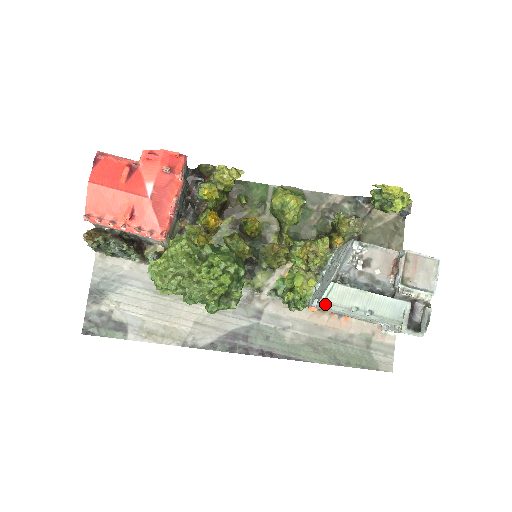
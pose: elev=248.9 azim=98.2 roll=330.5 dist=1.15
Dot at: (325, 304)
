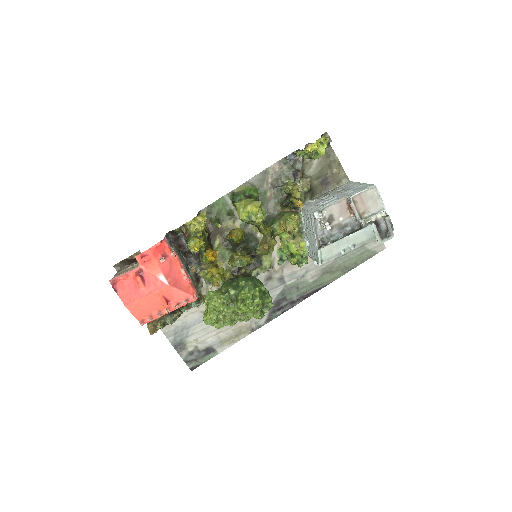
Dot at: (323, 262)
